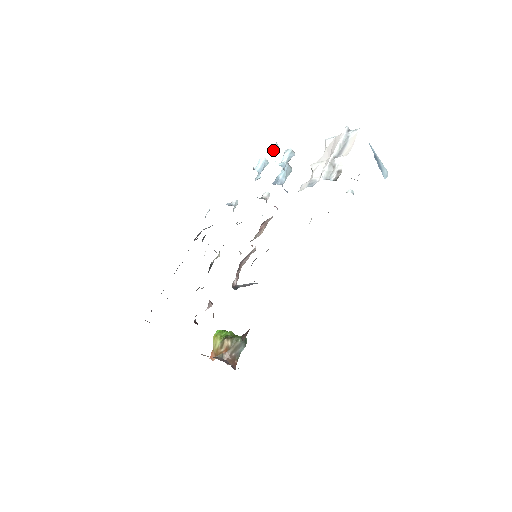
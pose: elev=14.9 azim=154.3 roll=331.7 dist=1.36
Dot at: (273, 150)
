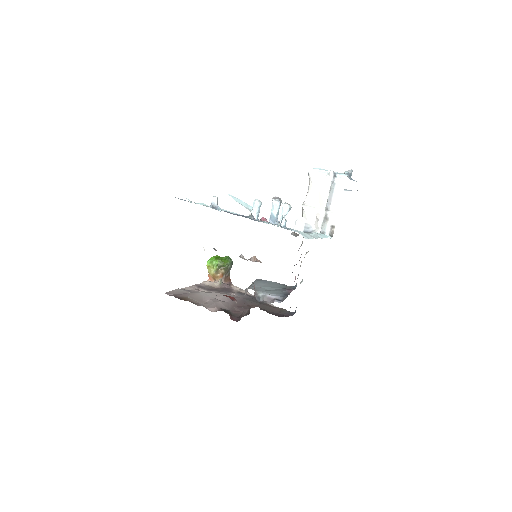
Dot at: (280, 224)
